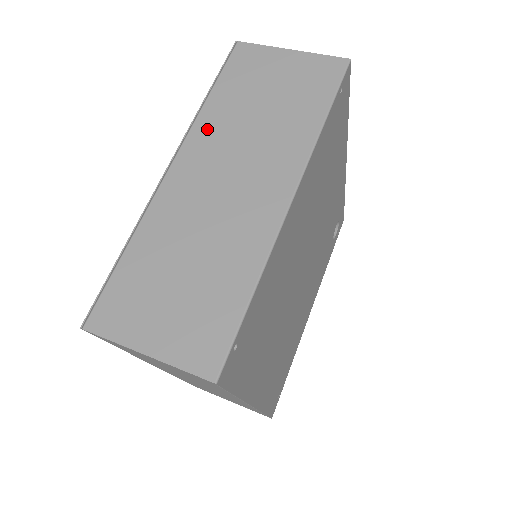
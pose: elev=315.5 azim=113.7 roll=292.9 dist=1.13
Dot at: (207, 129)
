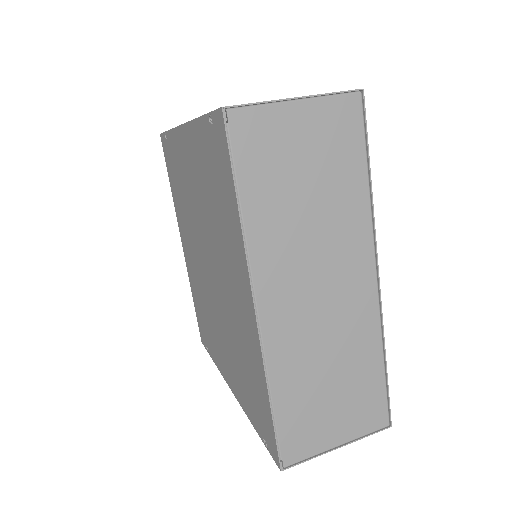
Dot at: occluded
